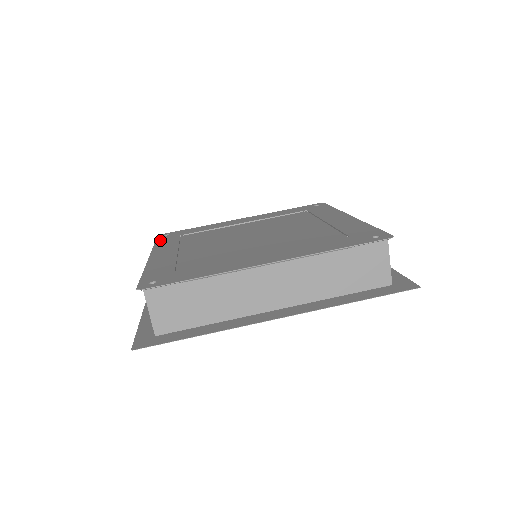
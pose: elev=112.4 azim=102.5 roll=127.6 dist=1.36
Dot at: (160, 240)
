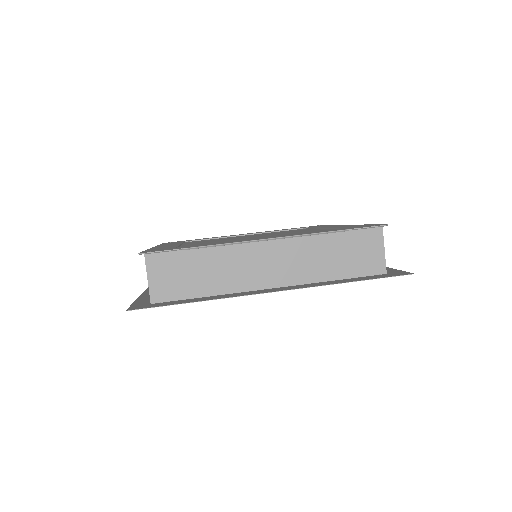
Dot at: occluded
